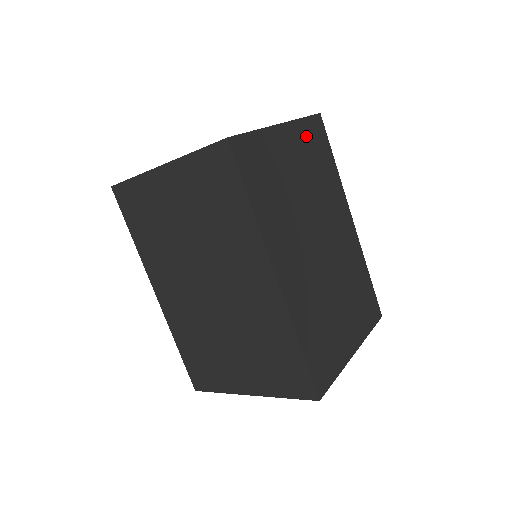
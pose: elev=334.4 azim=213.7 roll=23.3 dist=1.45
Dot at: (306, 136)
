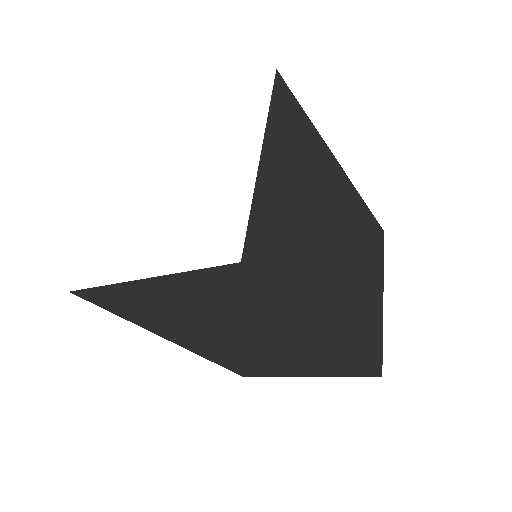
Dot at: (281, 128)
